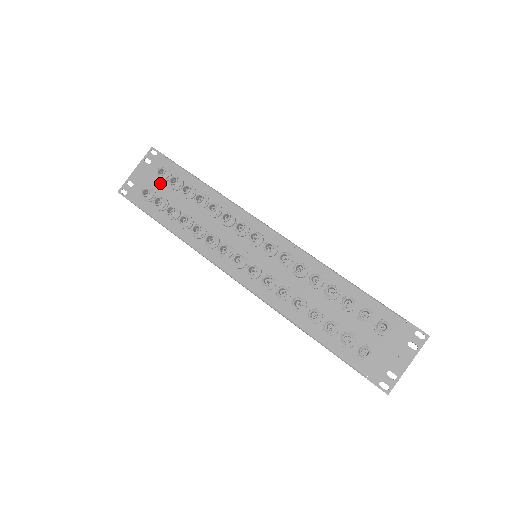
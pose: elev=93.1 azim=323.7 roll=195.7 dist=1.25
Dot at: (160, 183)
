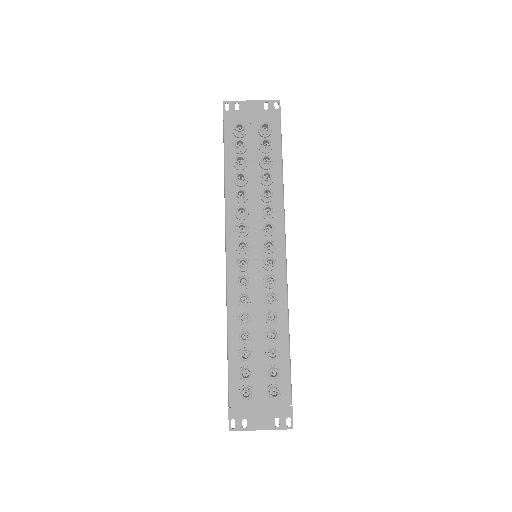
Dot at: (256, 132)
